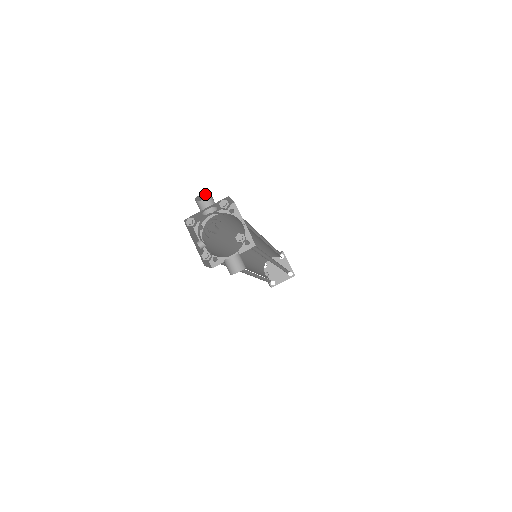
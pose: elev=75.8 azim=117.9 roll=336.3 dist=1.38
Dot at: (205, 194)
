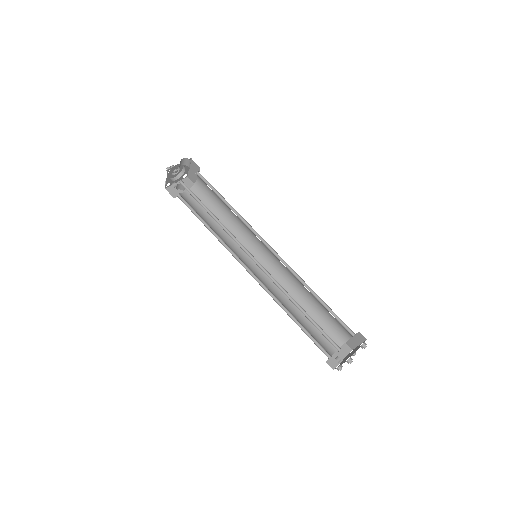
Dot at: occluded
